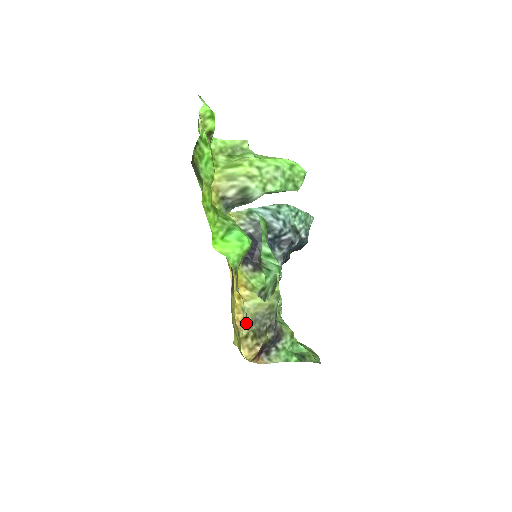
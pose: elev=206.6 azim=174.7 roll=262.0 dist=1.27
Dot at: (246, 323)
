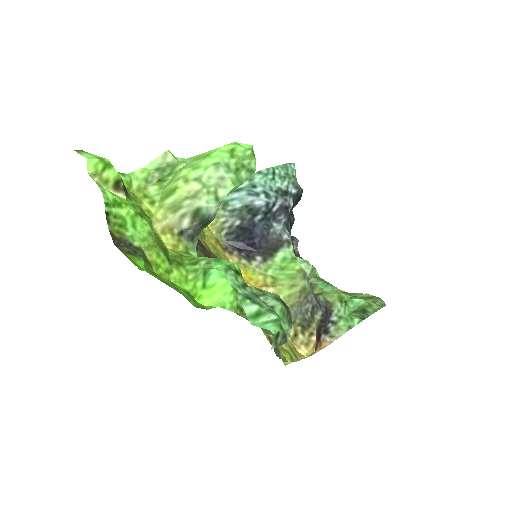
Dot at: occluded
